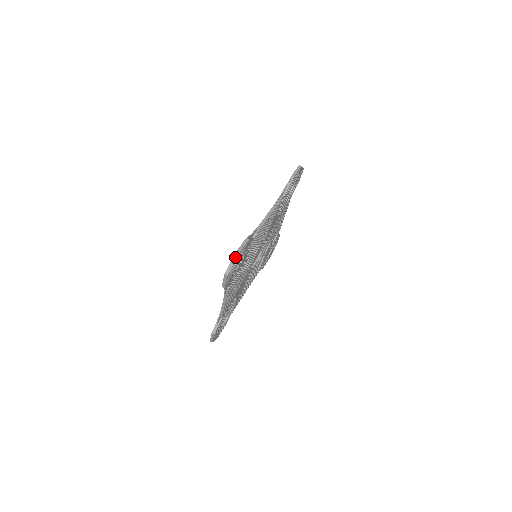
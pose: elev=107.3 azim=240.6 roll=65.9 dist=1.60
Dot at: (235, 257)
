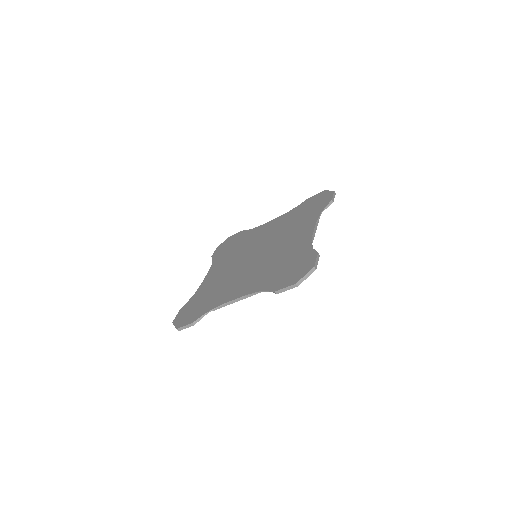
Dot at: (313, 271)
